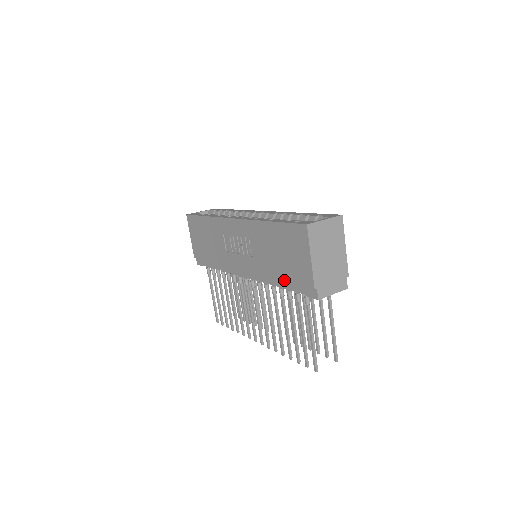
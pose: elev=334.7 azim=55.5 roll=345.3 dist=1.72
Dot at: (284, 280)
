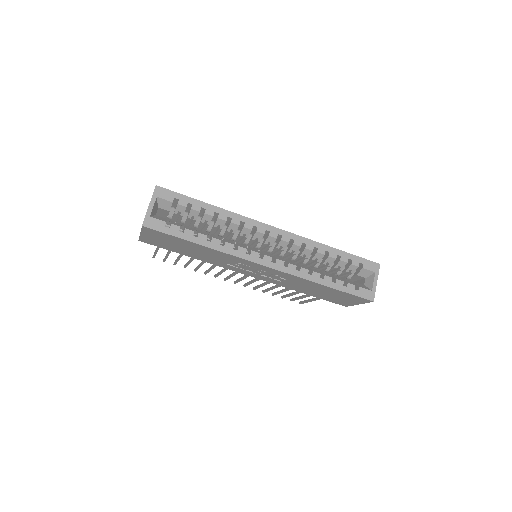
Dot at: (313, 296)
